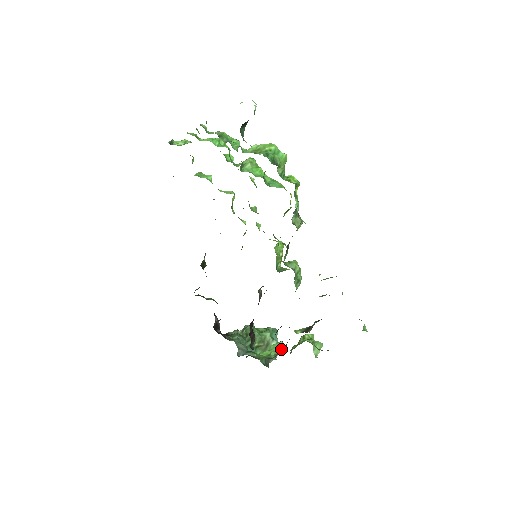
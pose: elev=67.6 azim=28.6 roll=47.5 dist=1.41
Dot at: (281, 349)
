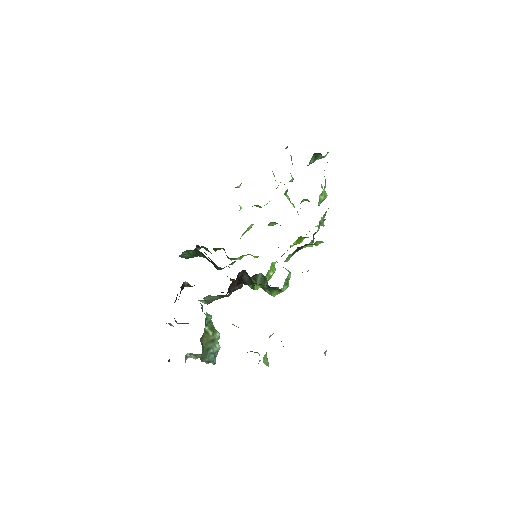
Dot at: occluded
